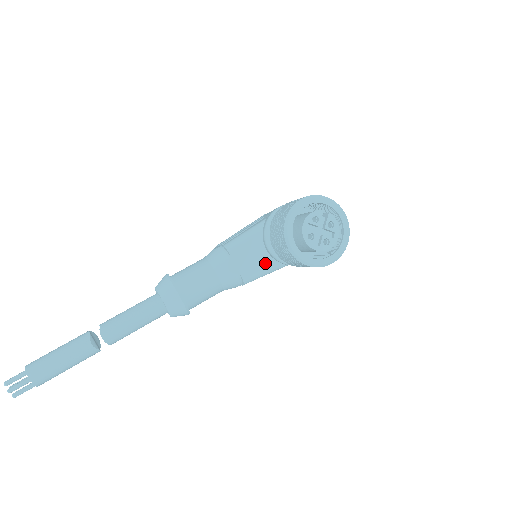
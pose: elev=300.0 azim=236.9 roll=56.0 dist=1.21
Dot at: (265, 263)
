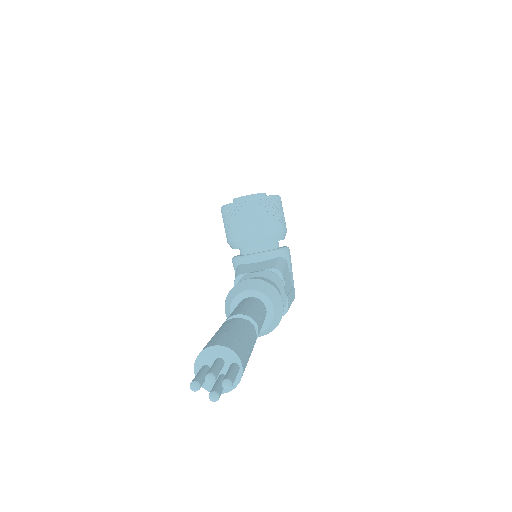
Dot at: (270, 262)
